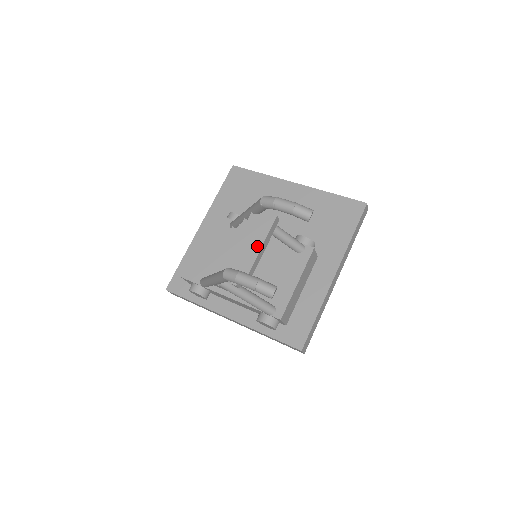
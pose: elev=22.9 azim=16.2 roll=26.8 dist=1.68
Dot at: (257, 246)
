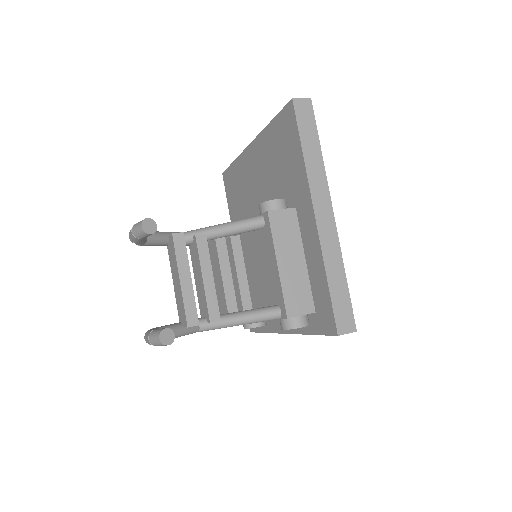
Dot at: (178, 279)
